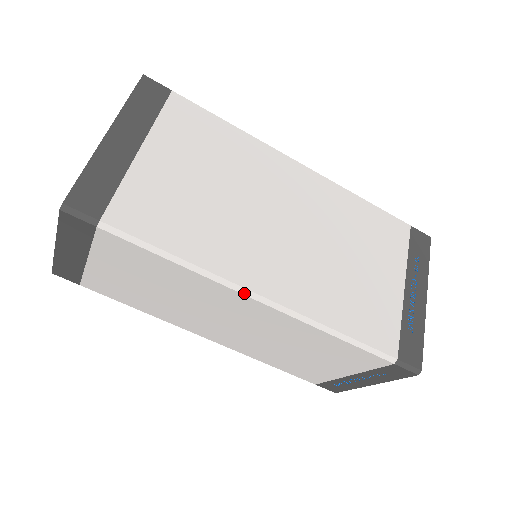
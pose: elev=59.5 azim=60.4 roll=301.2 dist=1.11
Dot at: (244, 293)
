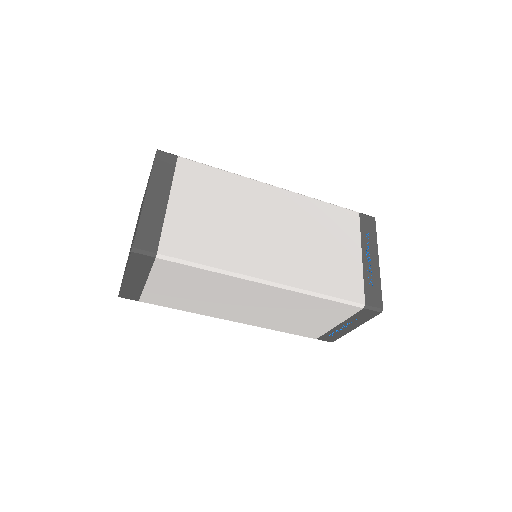
Dot at: (256, 281)
